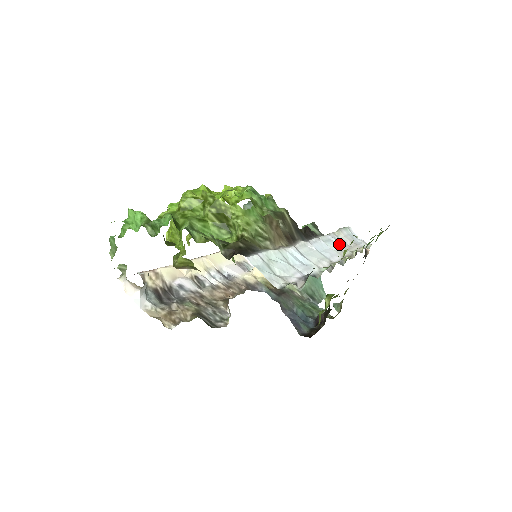
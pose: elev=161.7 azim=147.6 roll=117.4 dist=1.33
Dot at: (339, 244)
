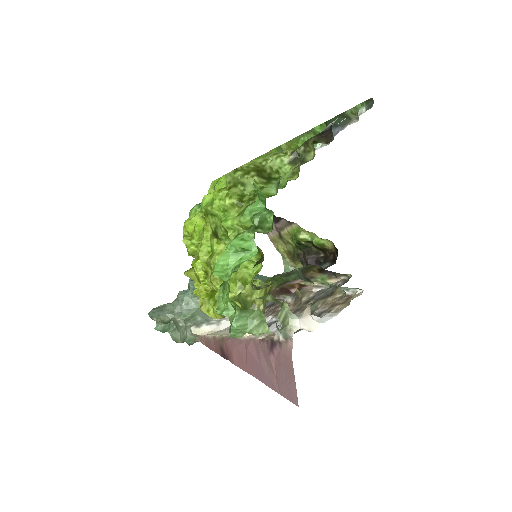
Dot at: occluded
